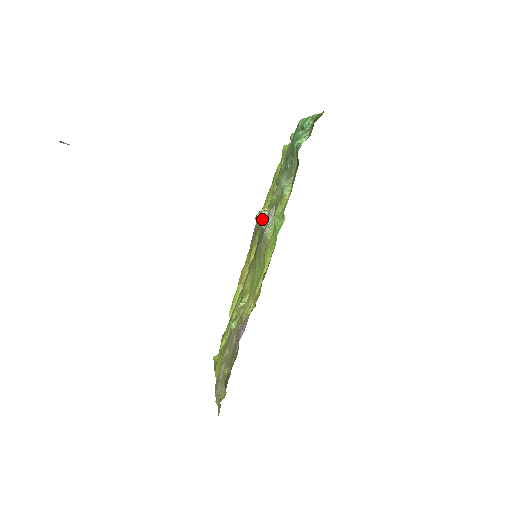
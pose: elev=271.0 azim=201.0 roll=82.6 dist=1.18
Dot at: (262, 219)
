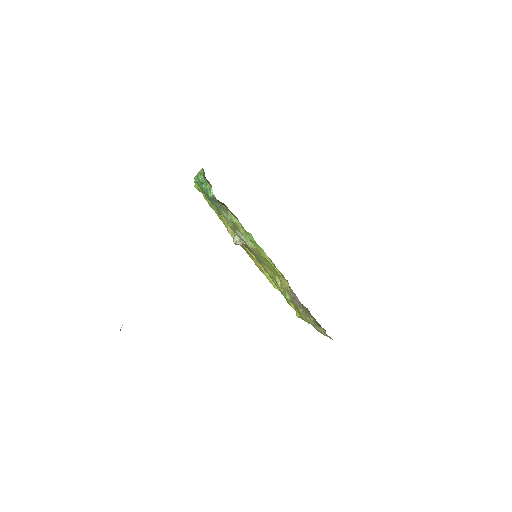
Dot at: (239, 241)
